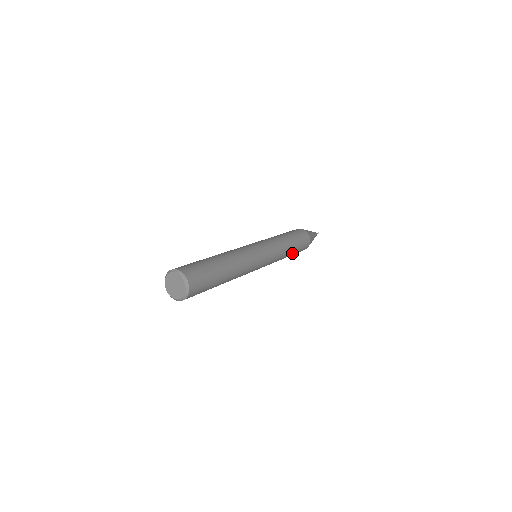
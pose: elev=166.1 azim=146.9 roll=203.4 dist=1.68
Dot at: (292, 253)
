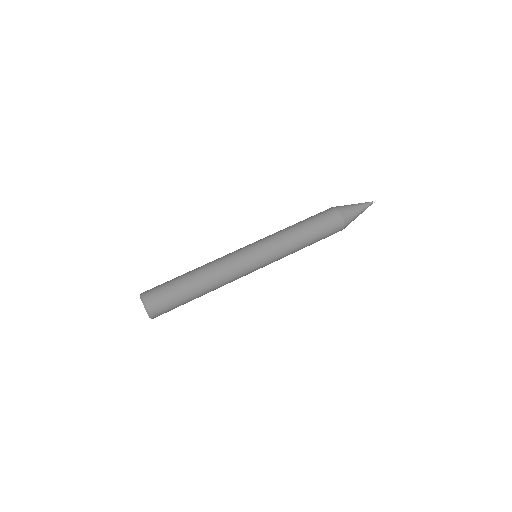
Dot at: (312, 240)
